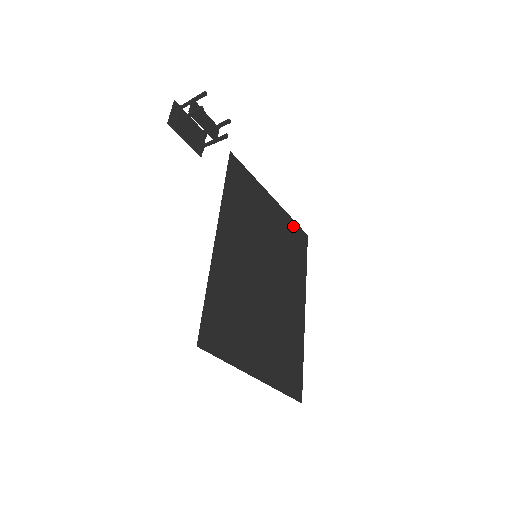
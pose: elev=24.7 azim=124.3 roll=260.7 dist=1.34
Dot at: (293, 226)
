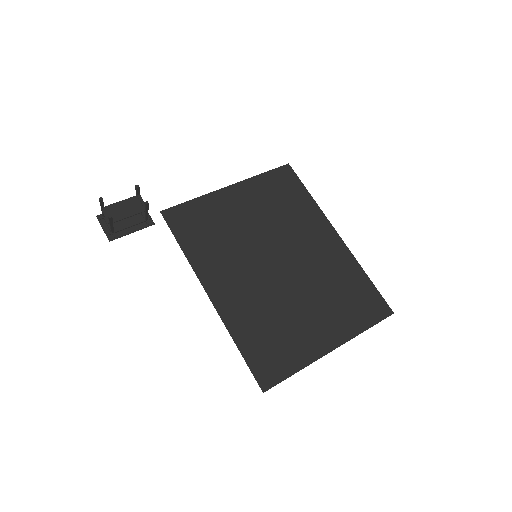
Dot at: (267, 179)
